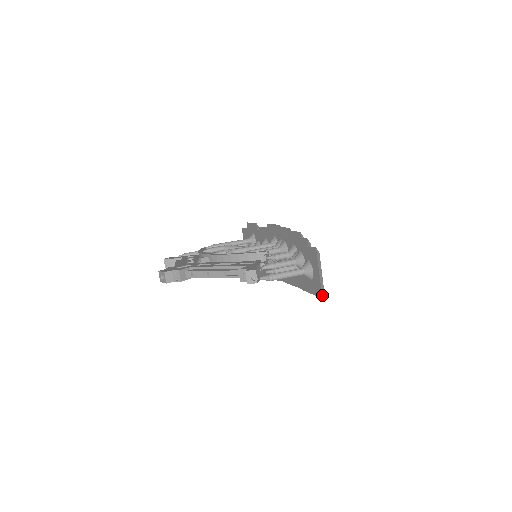
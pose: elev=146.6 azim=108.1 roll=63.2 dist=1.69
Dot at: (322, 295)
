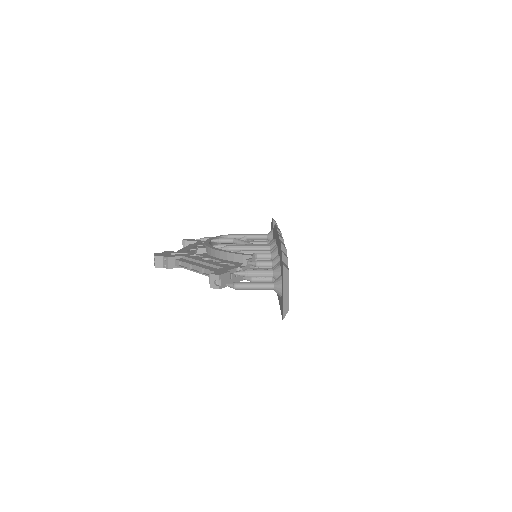
Dot at: (283, 317)
